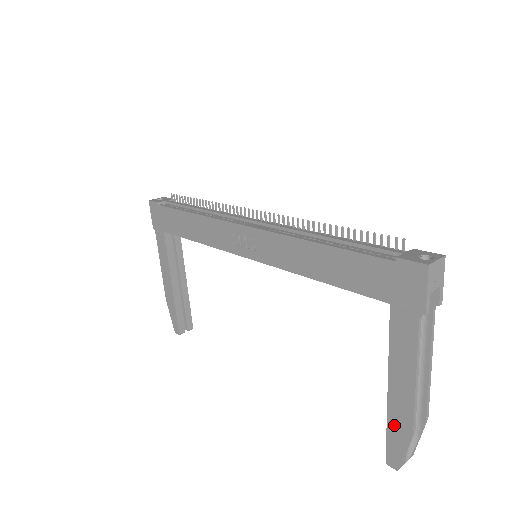
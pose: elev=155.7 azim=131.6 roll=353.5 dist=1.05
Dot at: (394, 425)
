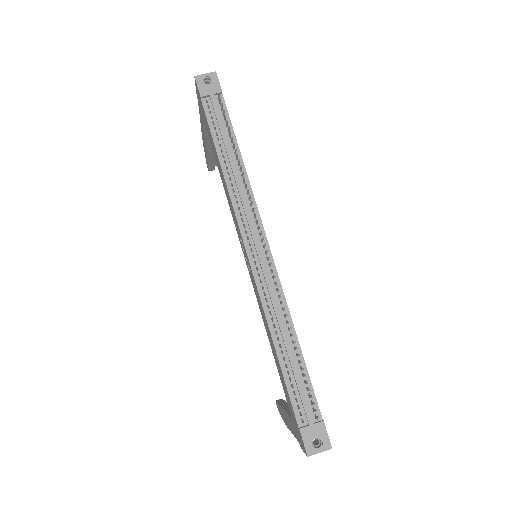
Dot at: (281, 411)
